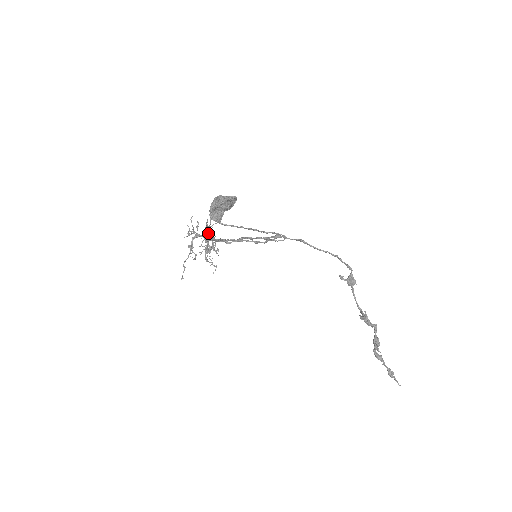
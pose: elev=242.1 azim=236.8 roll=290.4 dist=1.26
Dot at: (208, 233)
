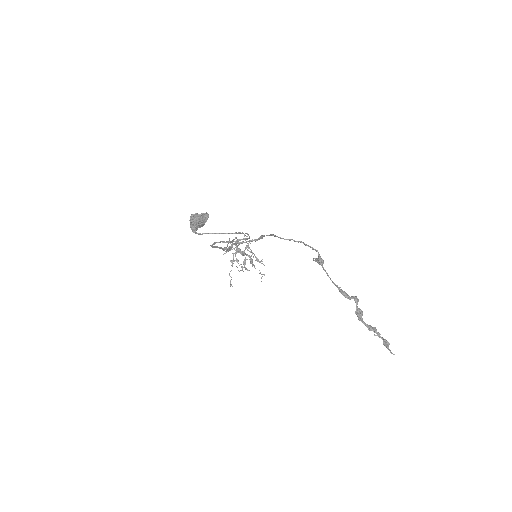
Dot at: (248, 248)
